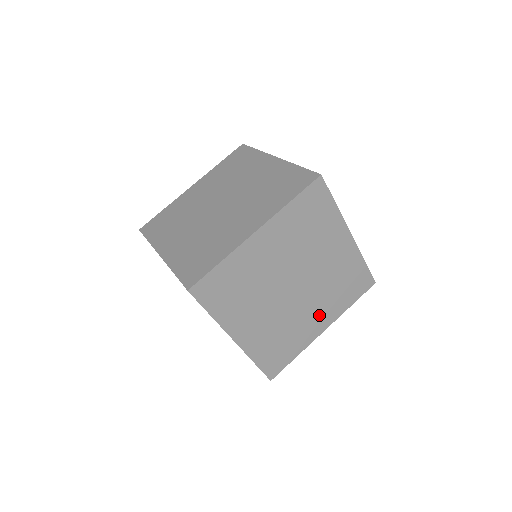
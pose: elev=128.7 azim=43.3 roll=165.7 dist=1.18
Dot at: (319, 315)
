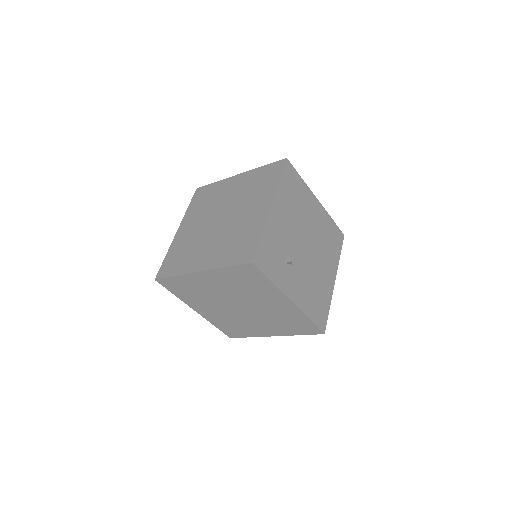
Dot at: (267, 327)
